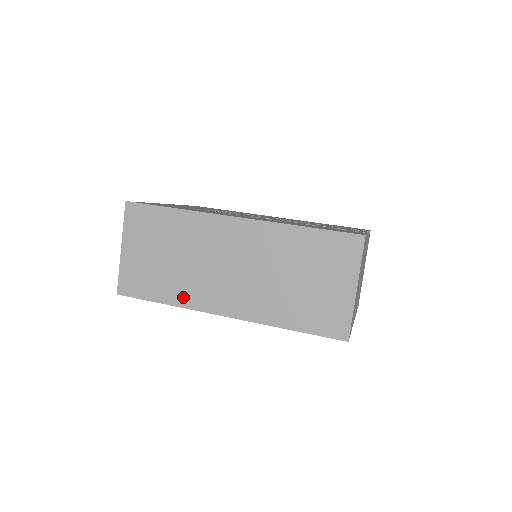
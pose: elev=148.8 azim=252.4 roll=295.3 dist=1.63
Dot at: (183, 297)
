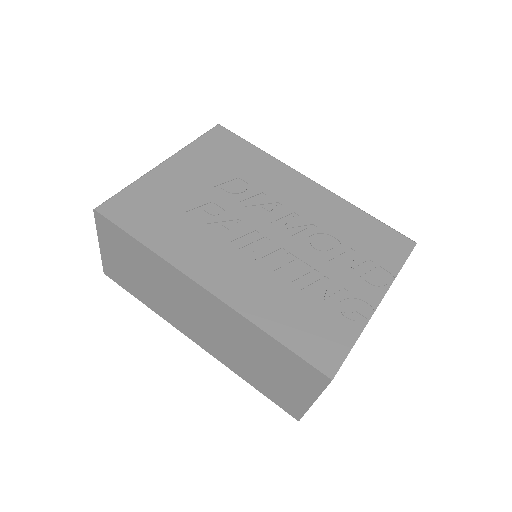
Dot at: (159, 310)
